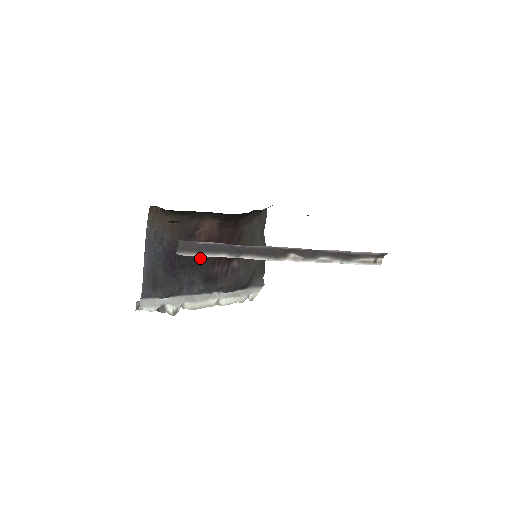
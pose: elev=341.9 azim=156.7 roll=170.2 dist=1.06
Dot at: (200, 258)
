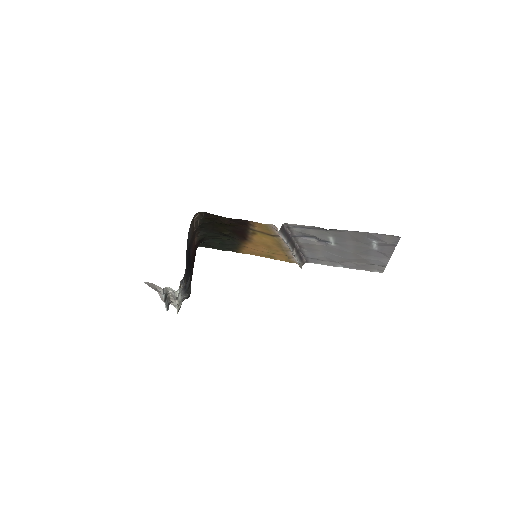
Dot at: (191, 263)
